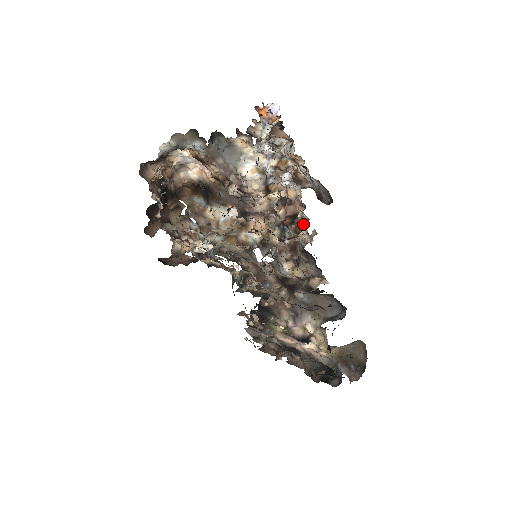
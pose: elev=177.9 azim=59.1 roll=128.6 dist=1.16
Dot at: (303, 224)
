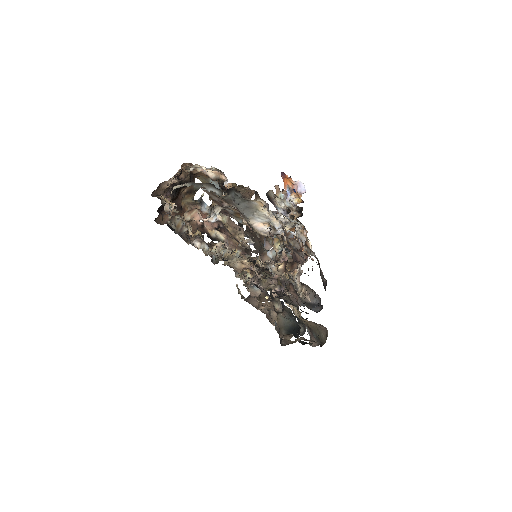
Dot at: (299, 275)
